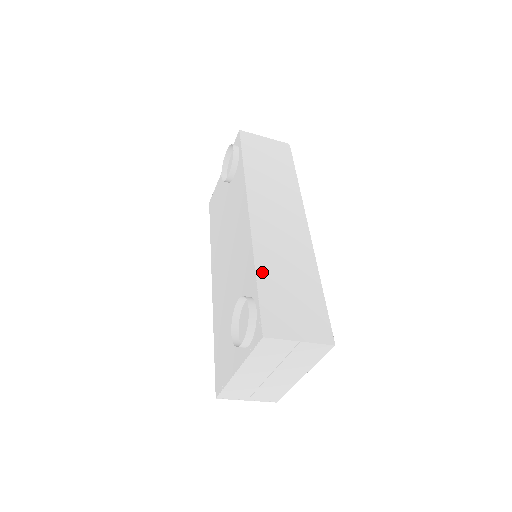
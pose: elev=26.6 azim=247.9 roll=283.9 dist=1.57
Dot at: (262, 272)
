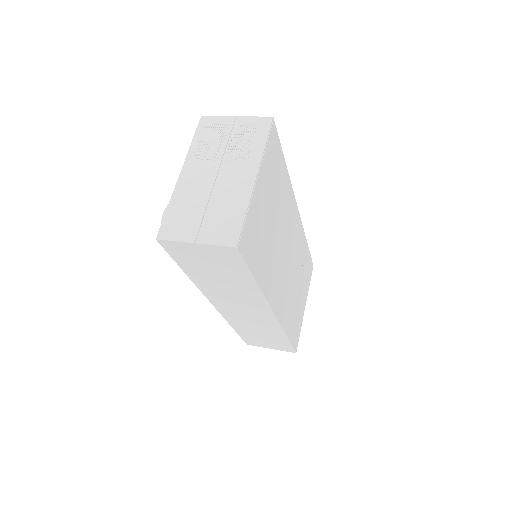
Dot at: (238, 329)
